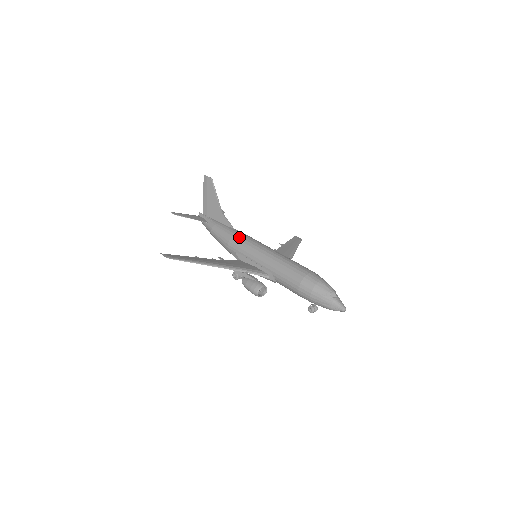
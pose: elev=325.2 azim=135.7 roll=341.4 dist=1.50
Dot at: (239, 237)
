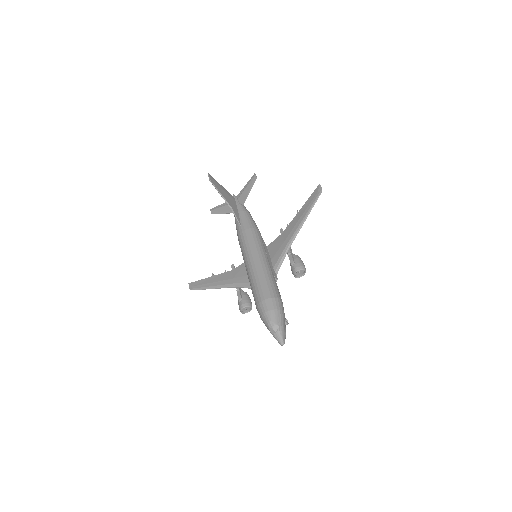
Dot at: (239, 241)
